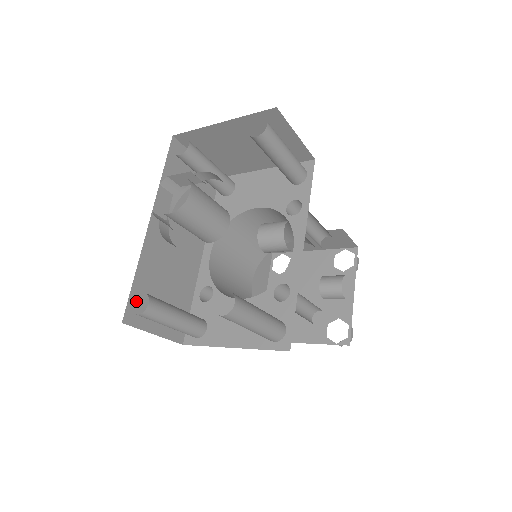
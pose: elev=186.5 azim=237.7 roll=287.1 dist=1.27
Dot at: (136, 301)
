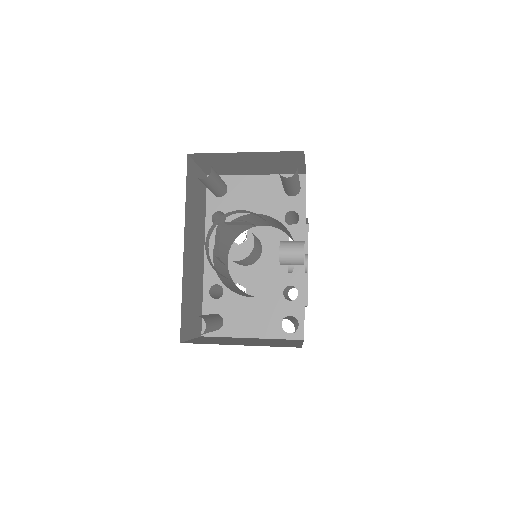
Dot at: (183, 320)
